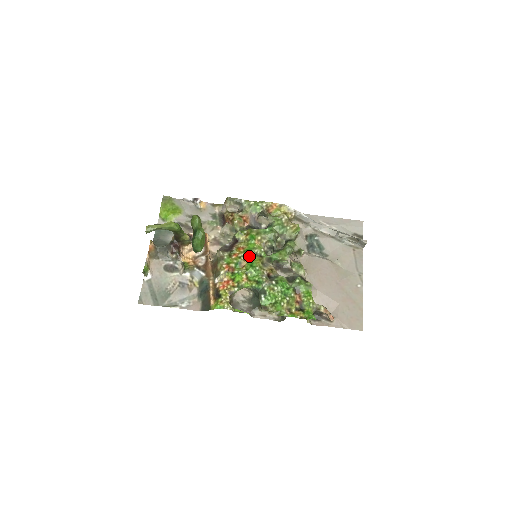
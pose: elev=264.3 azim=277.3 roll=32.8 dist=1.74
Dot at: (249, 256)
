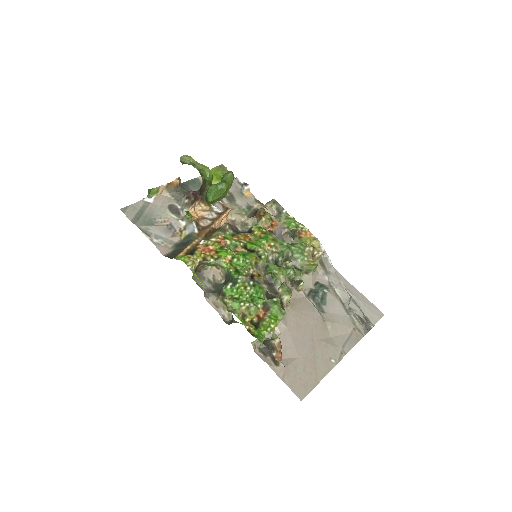
Dot at: (249, 248)
